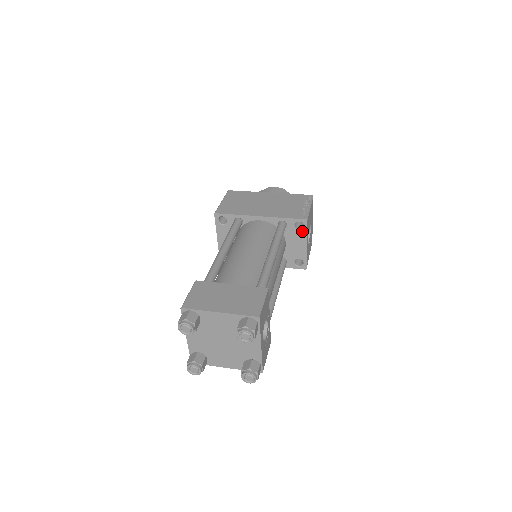
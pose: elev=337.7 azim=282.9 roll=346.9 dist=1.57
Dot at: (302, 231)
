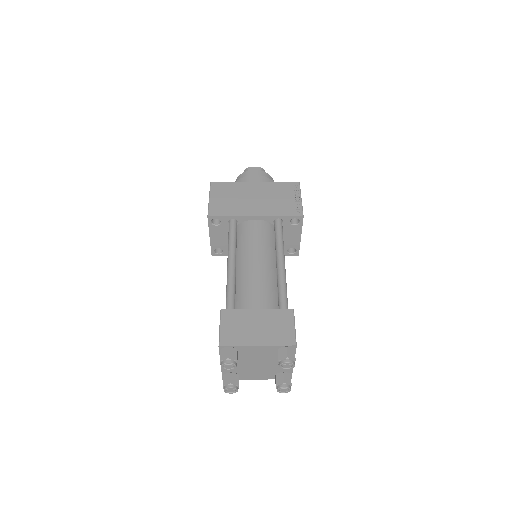
Dot at: (297, 226)
